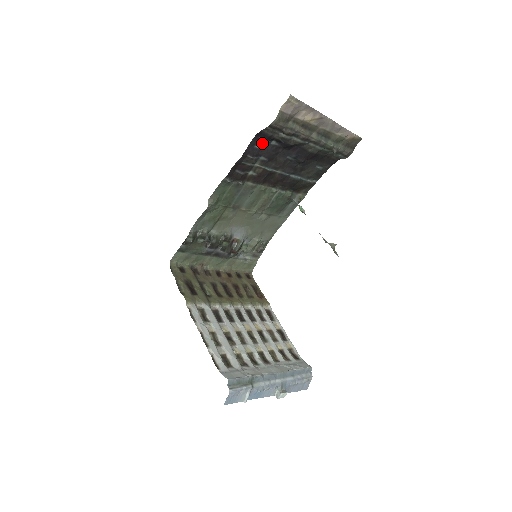
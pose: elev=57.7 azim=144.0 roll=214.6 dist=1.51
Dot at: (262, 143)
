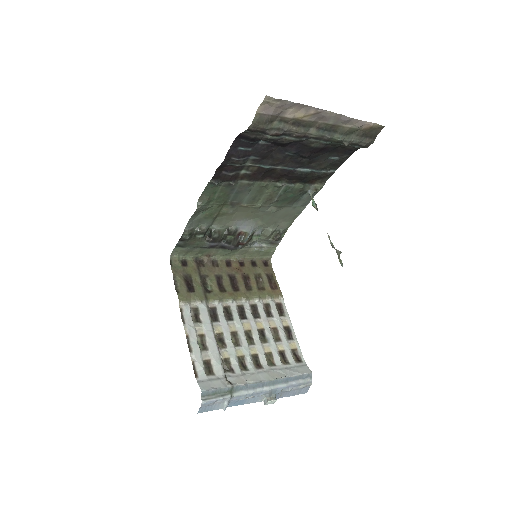
Dot at: (247, 144)
